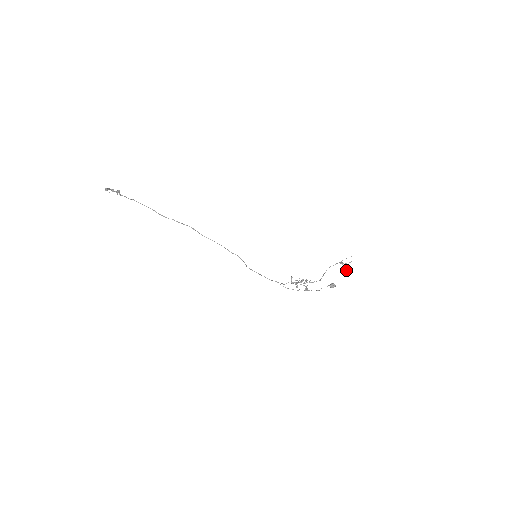
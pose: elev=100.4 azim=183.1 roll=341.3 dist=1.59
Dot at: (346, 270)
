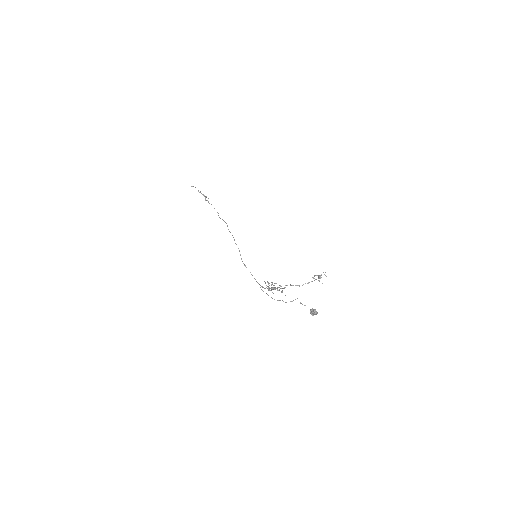
Dot at: (313, 278)
